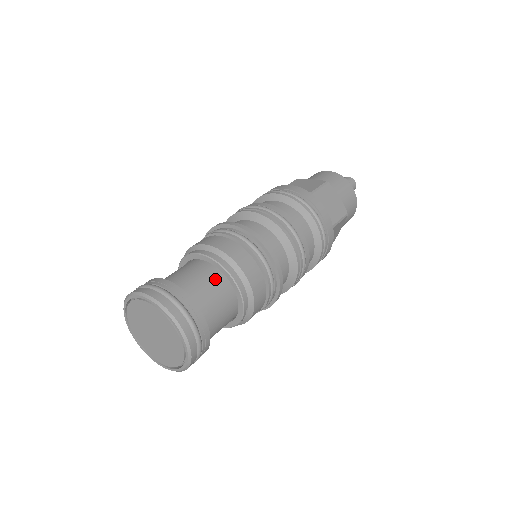
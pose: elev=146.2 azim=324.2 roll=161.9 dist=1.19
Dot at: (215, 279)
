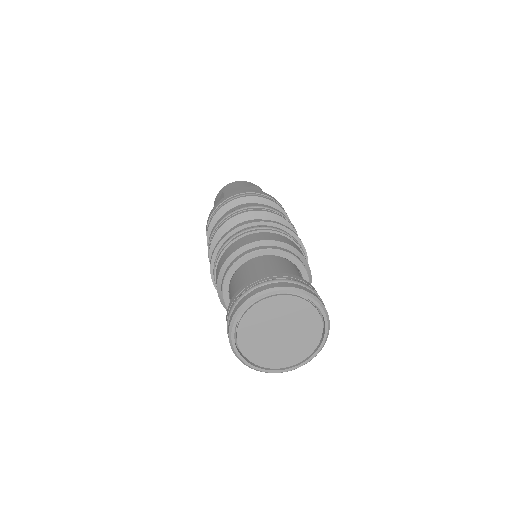
Dot at: (293, 268)
